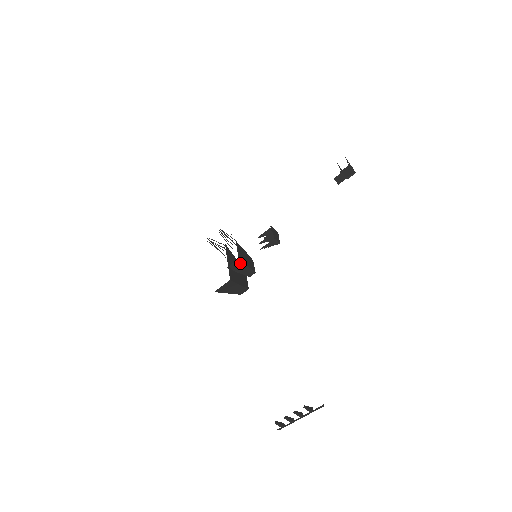
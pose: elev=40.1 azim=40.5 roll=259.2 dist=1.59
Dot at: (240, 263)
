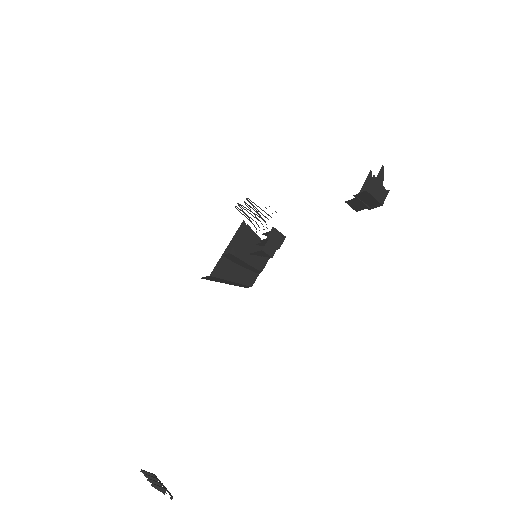
Dot at: (235, 257)
